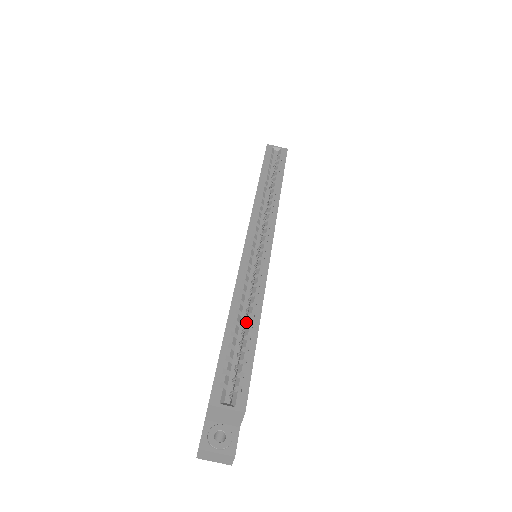
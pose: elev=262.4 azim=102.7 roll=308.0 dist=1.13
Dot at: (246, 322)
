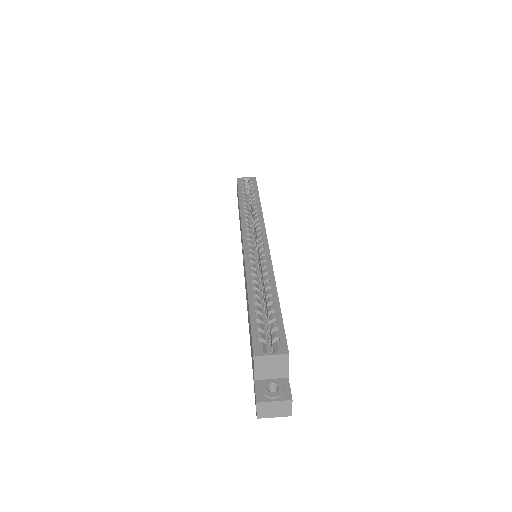
Dot at: (265, 295)
